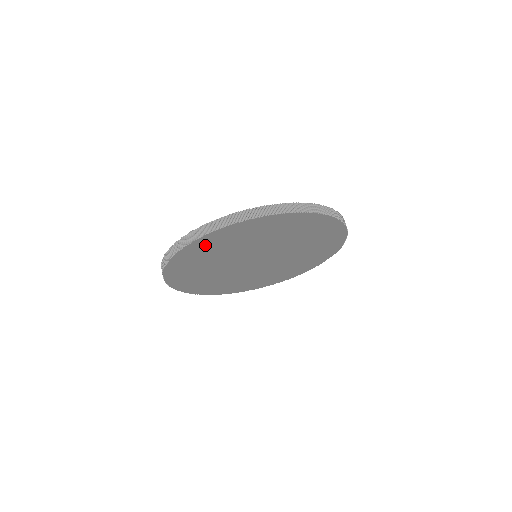
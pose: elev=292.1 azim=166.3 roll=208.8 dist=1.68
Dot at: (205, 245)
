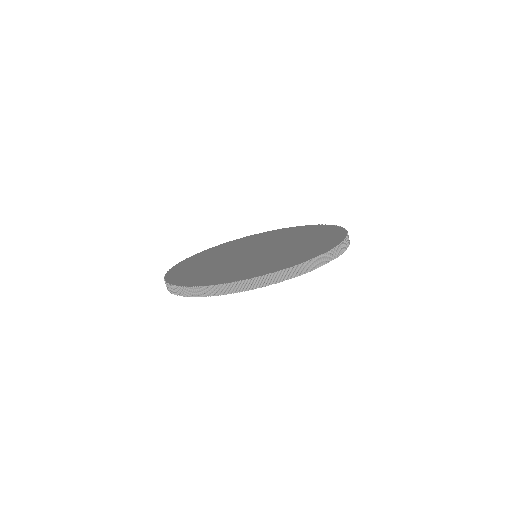
Dot at: occluded
